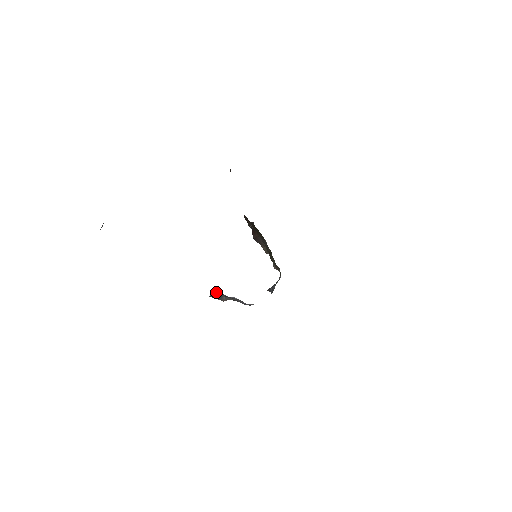
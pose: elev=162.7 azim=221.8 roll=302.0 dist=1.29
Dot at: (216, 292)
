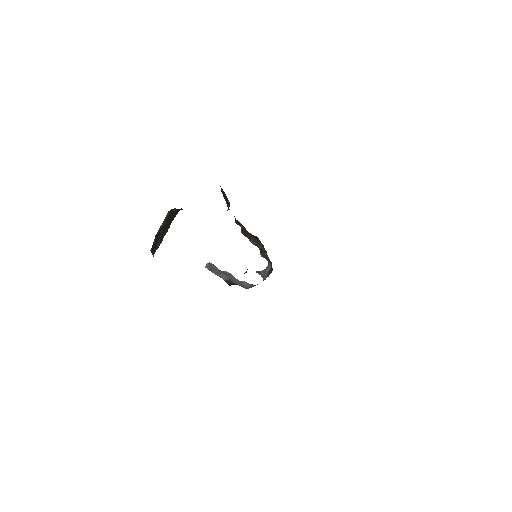
Dot at: (211, 265)
